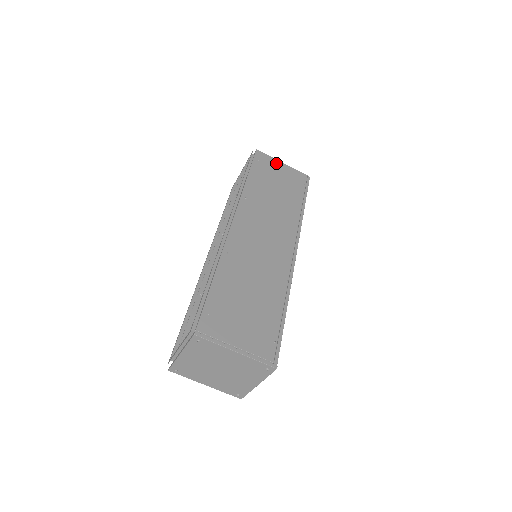
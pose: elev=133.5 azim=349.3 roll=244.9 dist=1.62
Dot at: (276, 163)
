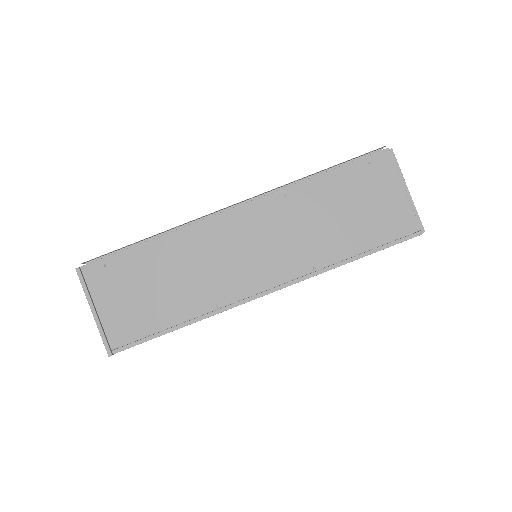
Dot at: (393, 183)
